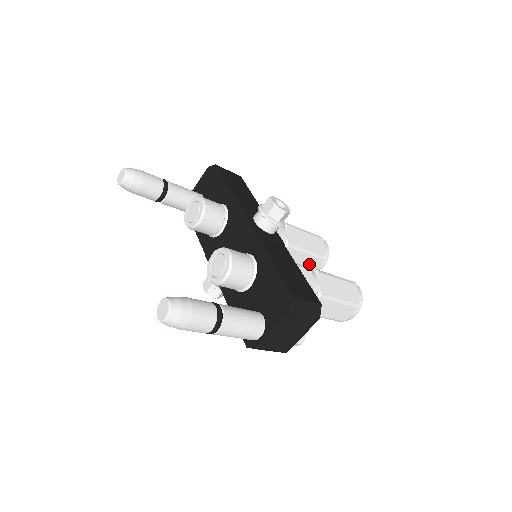
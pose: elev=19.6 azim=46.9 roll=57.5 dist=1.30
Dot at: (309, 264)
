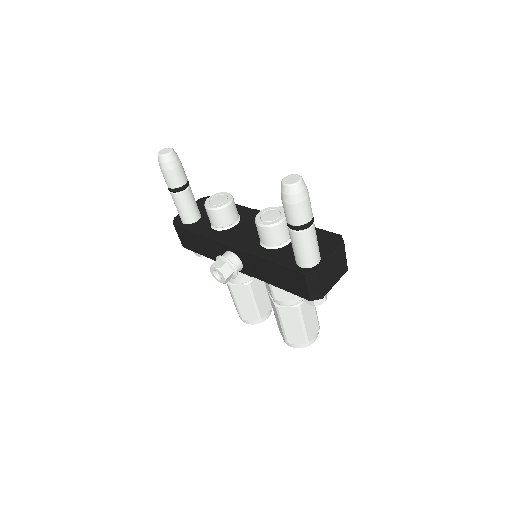
Dot at: (263, 306)
